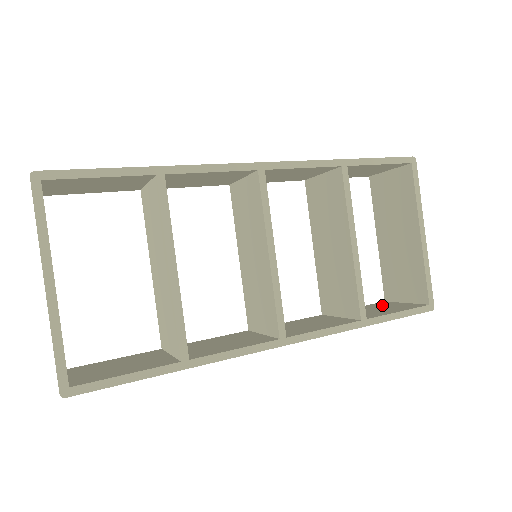
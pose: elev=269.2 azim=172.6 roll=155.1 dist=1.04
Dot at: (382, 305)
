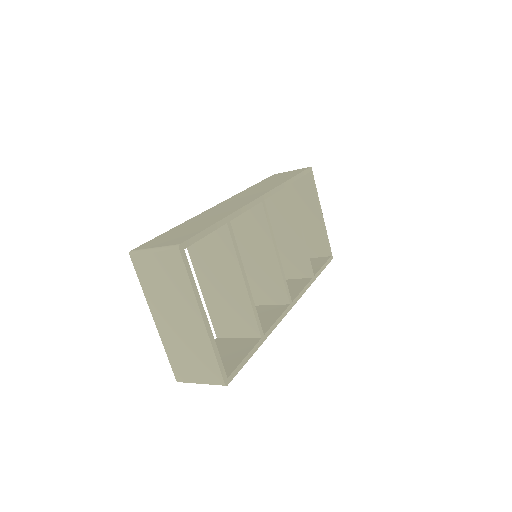
Dot at: occluded
